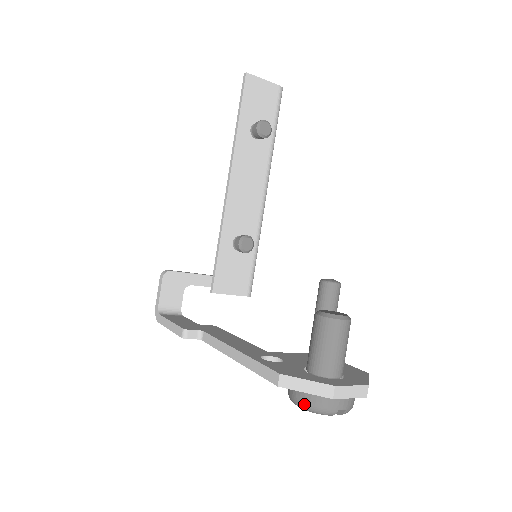
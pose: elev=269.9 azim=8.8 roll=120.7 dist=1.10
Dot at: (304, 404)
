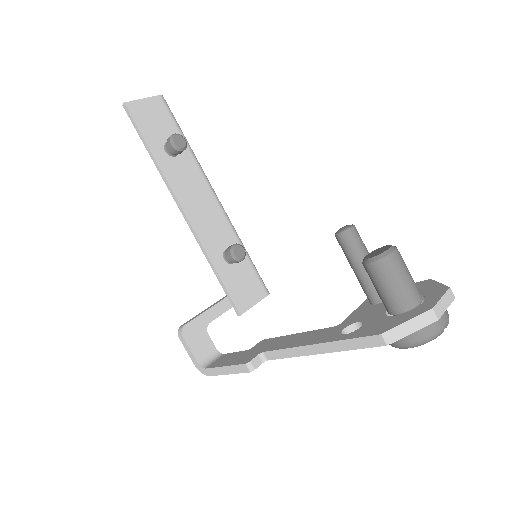
Dot at: (415, 342)
